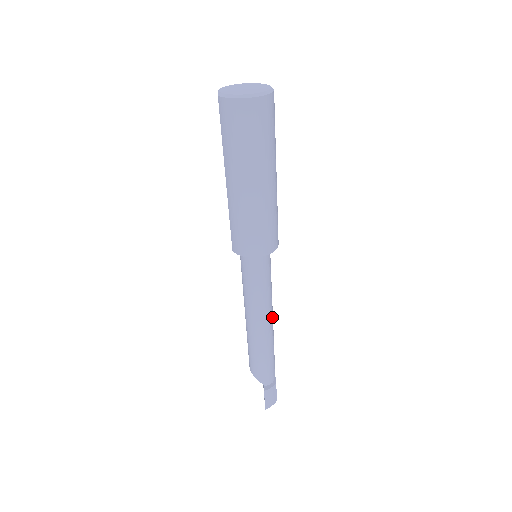
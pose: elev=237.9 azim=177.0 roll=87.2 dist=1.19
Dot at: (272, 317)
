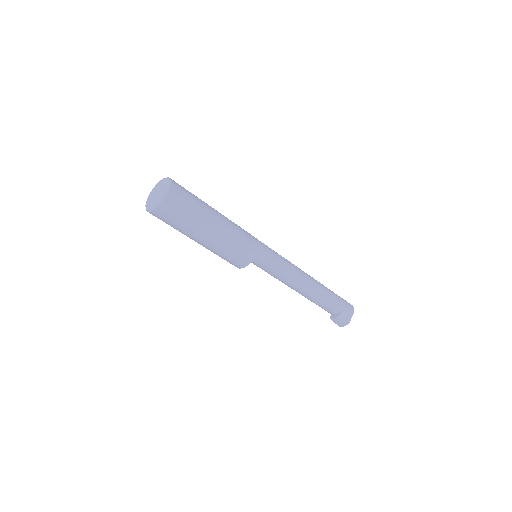
Dot at: (301, 284)
